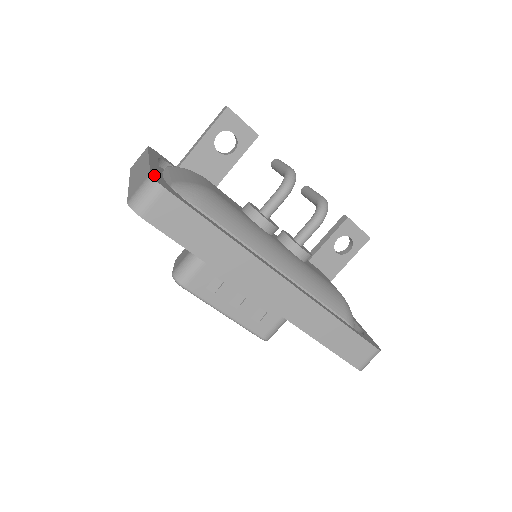
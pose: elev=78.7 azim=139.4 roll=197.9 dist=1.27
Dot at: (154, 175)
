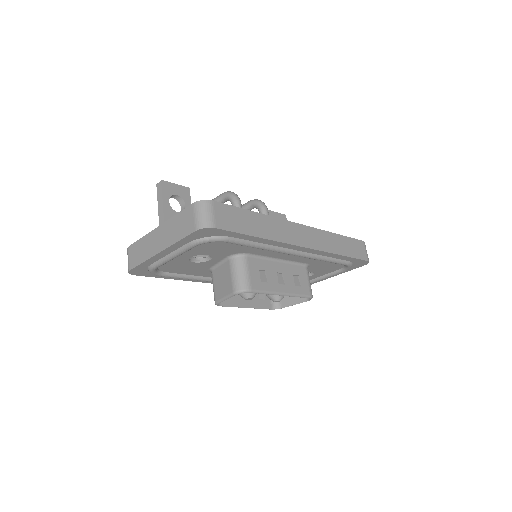
Dot at: (193, 205)
